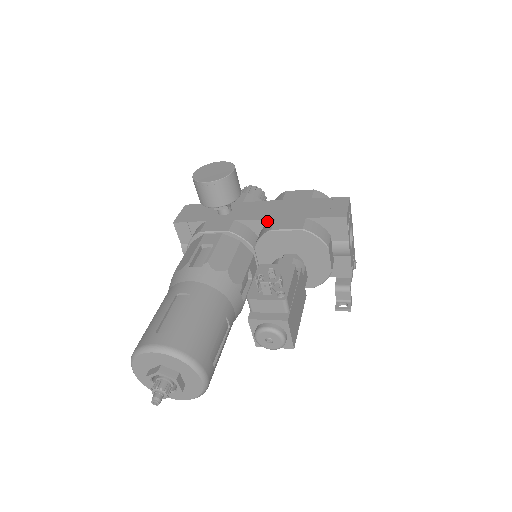
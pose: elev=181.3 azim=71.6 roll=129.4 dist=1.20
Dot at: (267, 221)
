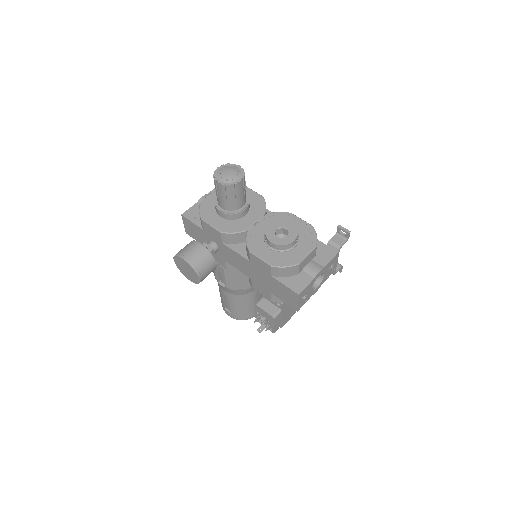
Dot at: (247, 274)
